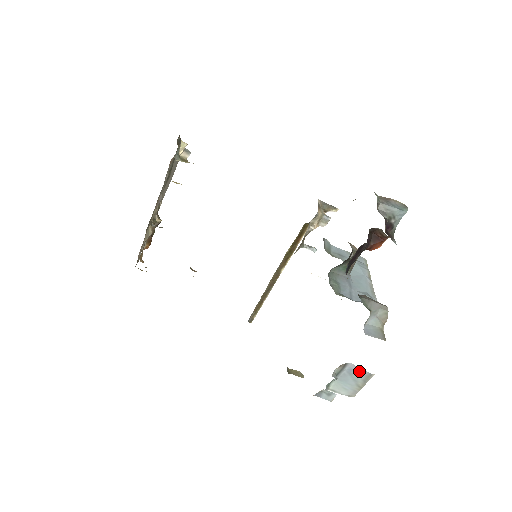
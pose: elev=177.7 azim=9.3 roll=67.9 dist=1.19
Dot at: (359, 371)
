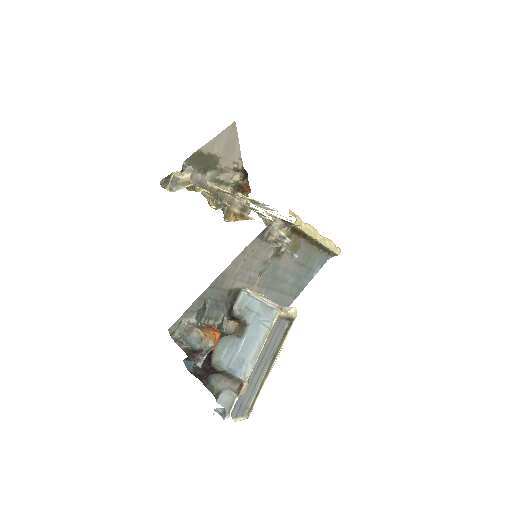
Dot at: occluded
